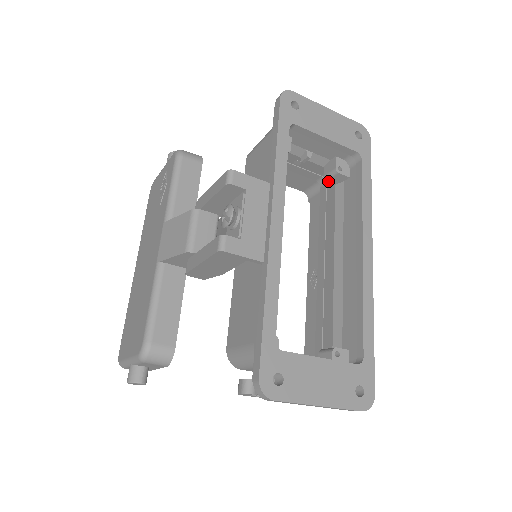
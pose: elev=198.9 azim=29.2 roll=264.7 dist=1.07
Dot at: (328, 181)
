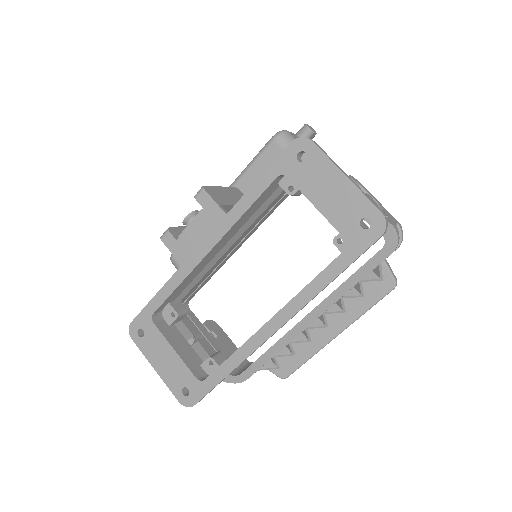
Dot at: occluded
